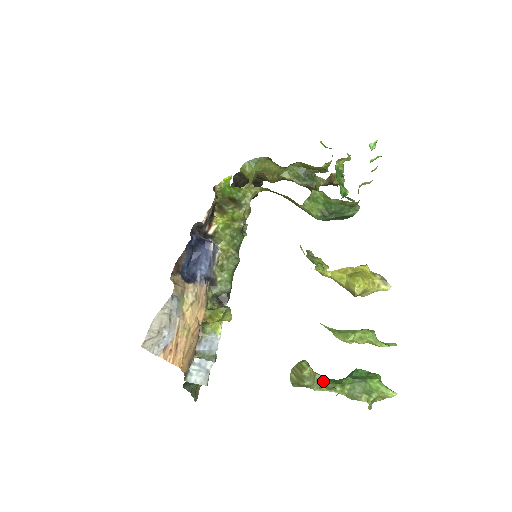
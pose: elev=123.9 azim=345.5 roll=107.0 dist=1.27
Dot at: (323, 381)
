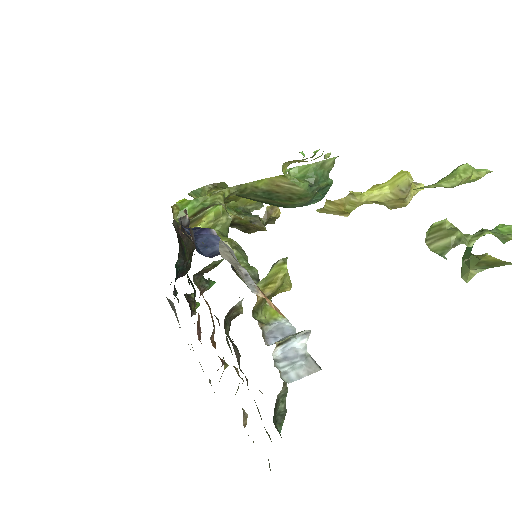
Dot at: (466, 235)
